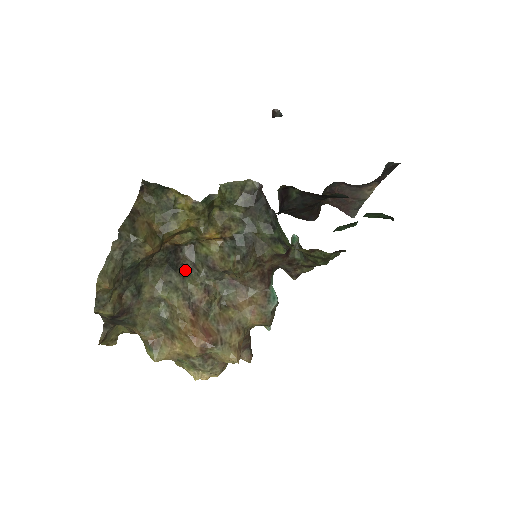
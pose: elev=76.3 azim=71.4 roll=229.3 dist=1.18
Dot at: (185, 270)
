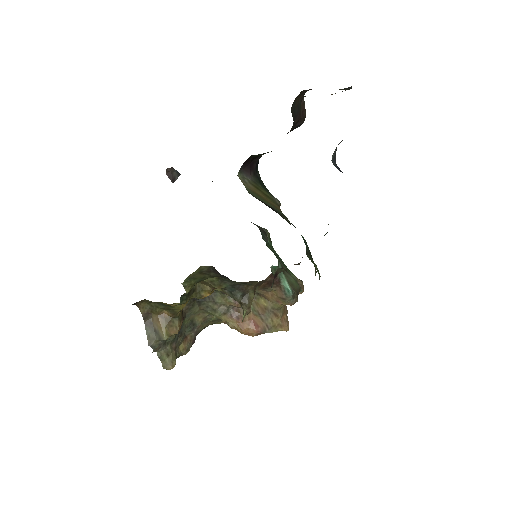
Dot at: occluded
